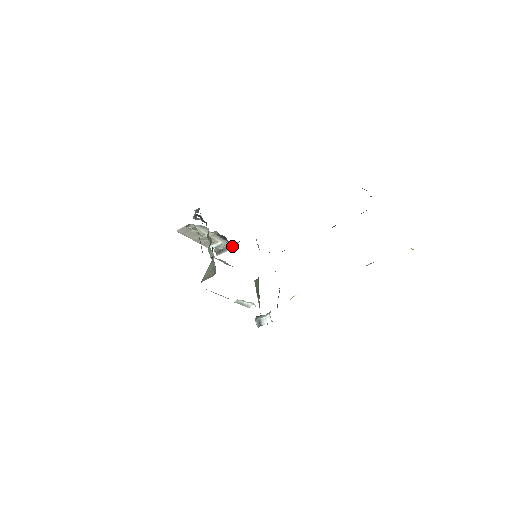
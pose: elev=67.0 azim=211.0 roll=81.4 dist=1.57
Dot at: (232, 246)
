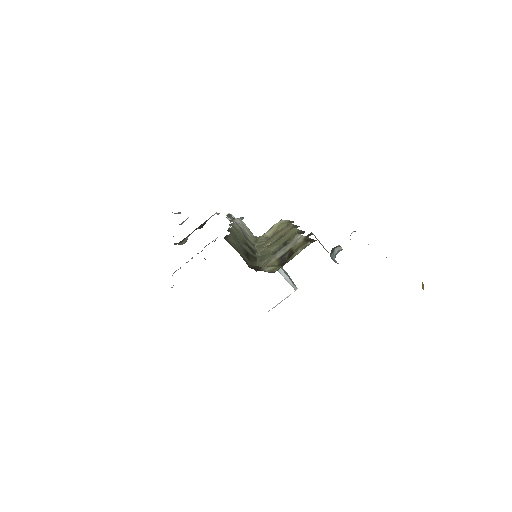
Dot at: occluded
